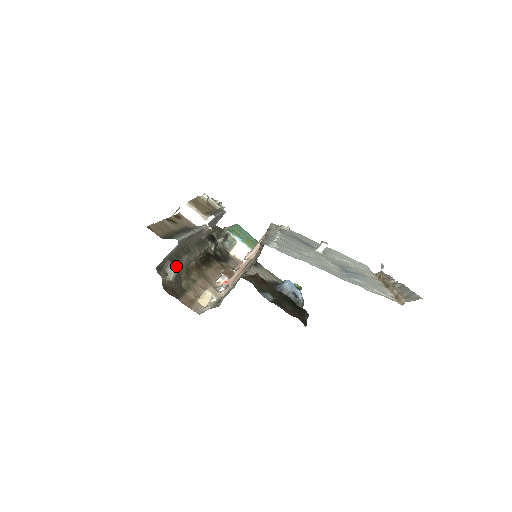
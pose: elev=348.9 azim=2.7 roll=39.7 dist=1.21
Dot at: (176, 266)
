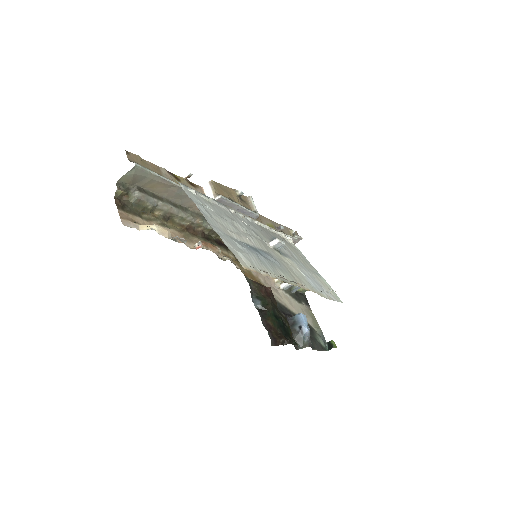
Dot at: (141, 195)
